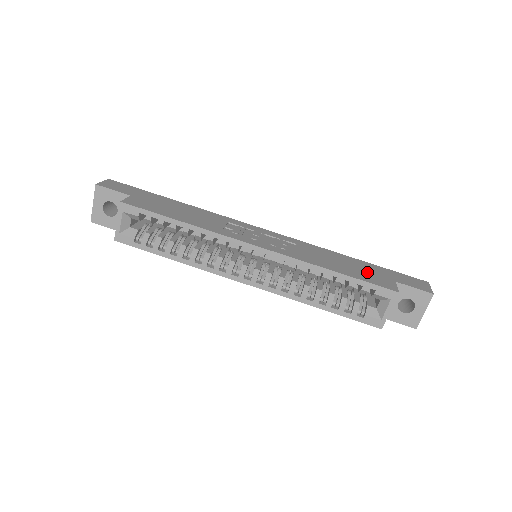
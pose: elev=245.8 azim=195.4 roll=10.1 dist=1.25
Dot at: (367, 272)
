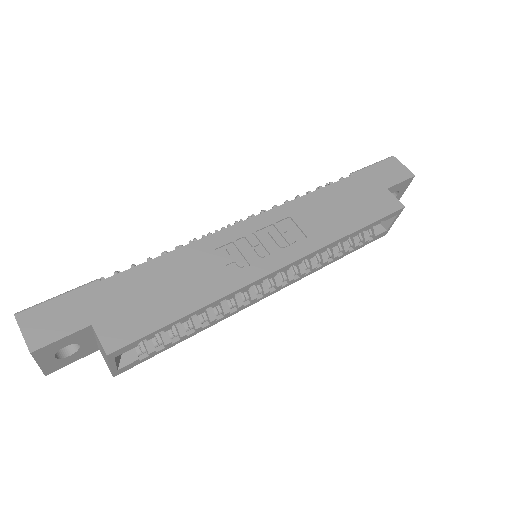
Dot at: (364, 199)
